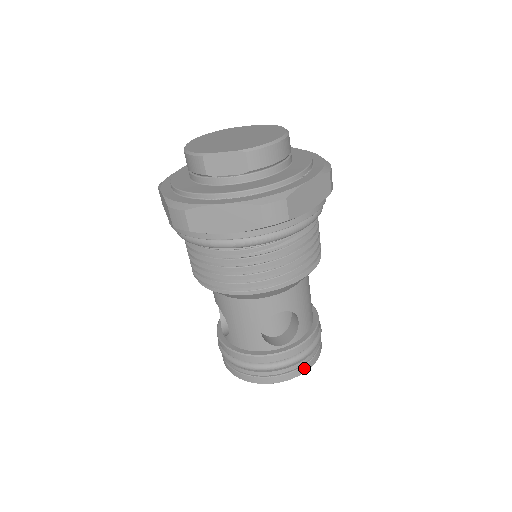
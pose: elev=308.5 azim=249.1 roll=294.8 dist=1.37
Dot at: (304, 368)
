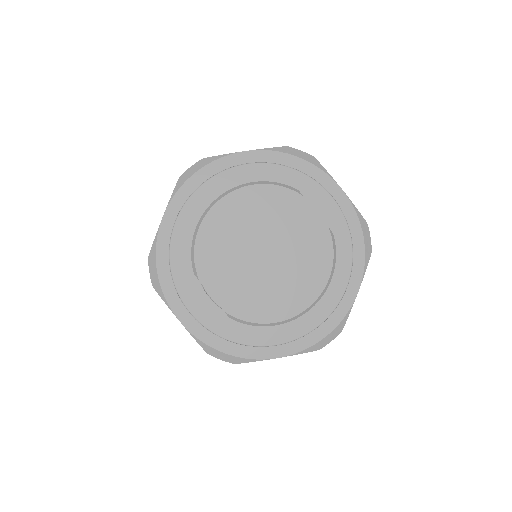
Dot at: occluded
